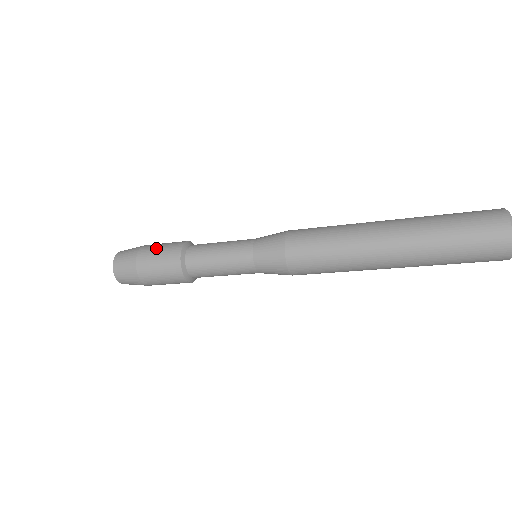
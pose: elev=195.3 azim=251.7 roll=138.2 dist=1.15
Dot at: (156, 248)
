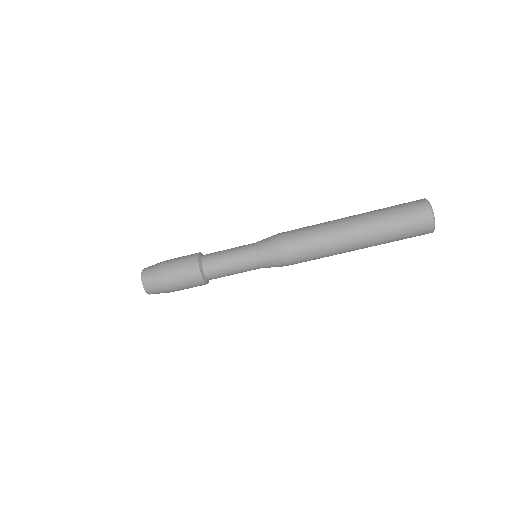
Dot at: occluded
